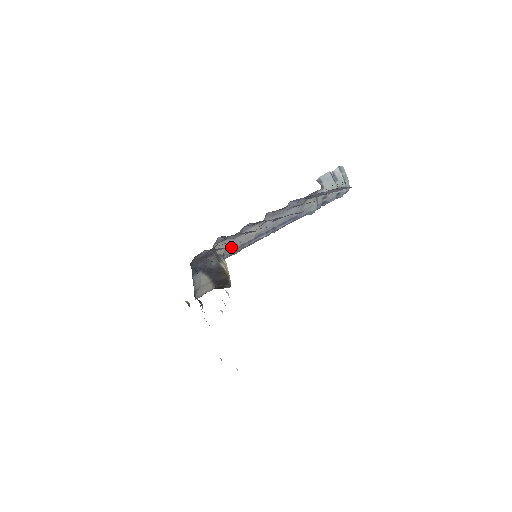
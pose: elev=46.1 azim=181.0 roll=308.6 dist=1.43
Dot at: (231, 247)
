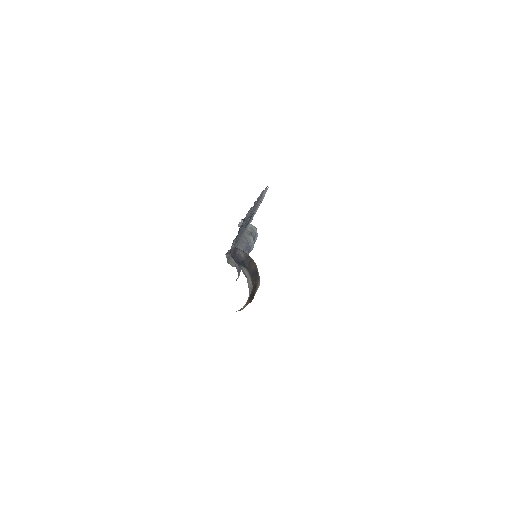
Dot at: (236, 264)
